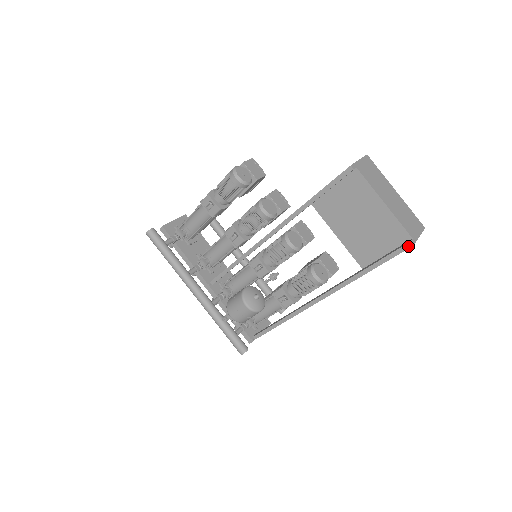
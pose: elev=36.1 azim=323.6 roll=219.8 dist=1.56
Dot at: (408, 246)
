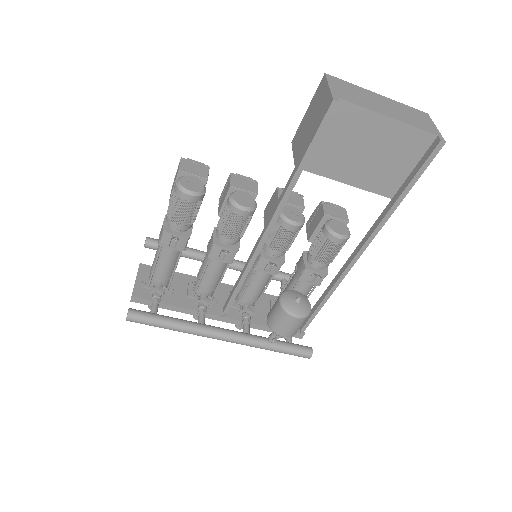
Dot at: (439, 147)
